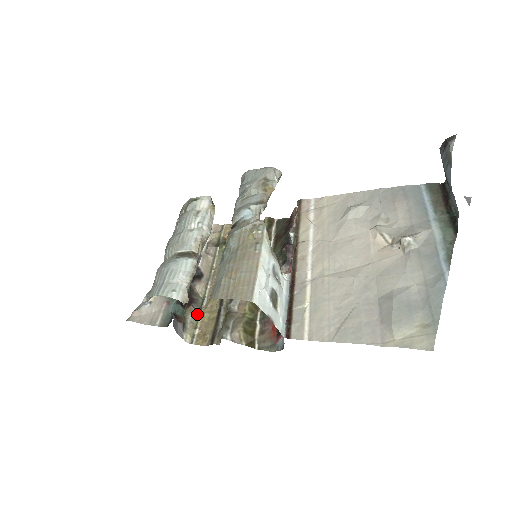
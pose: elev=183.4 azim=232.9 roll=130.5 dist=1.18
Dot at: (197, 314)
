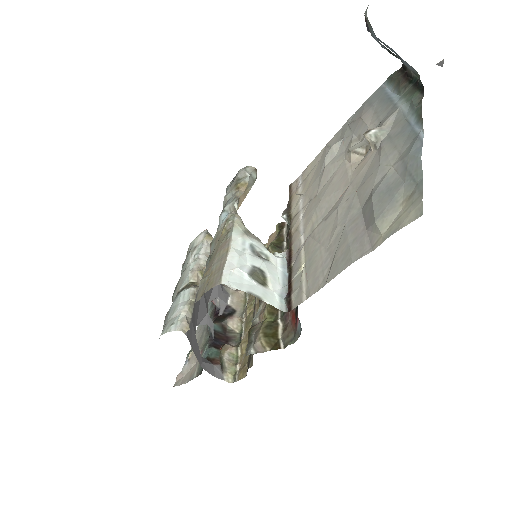
Dot at: (235, 350)
